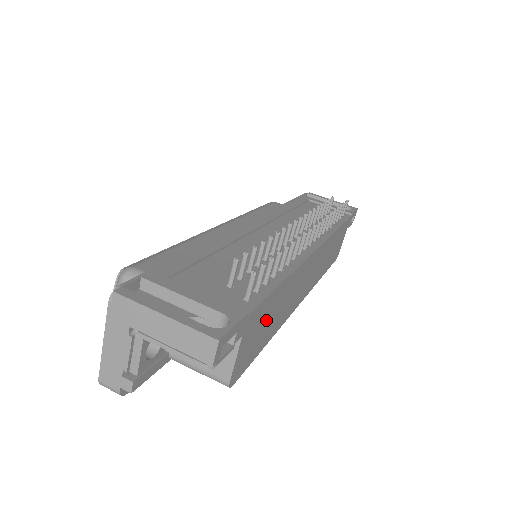
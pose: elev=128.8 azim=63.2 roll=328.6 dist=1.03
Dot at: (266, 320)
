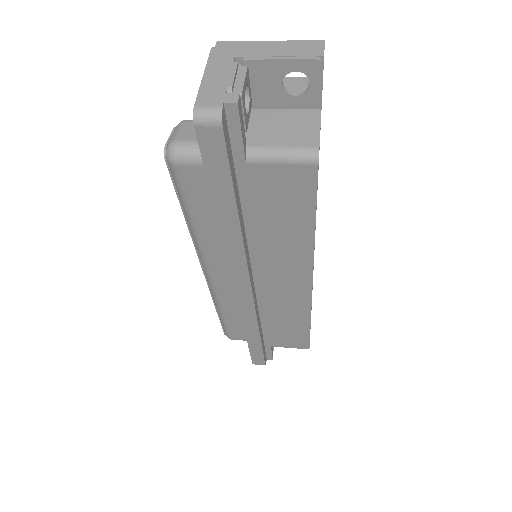
Dot at: occluded
